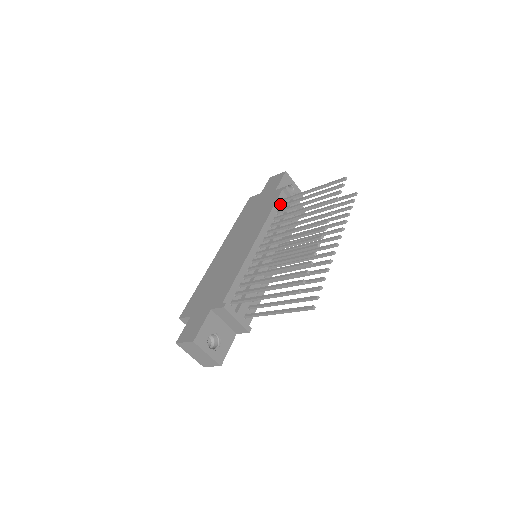
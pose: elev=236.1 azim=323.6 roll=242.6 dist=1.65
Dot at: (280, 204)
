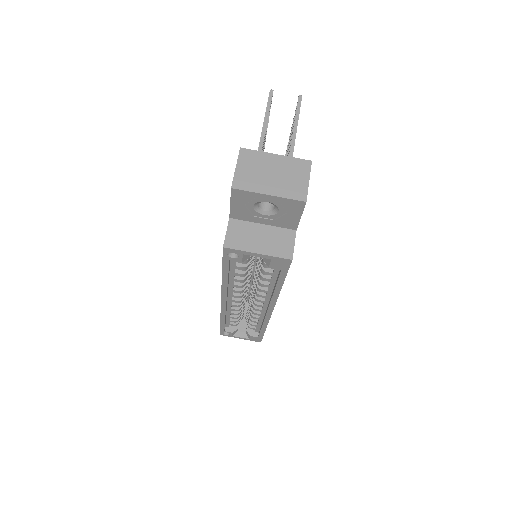
Dot at: occluded
